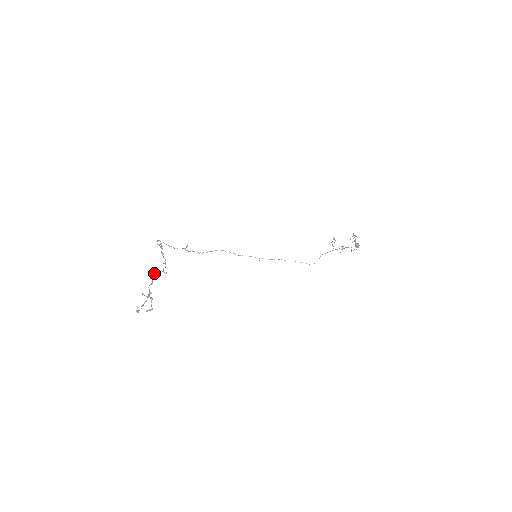
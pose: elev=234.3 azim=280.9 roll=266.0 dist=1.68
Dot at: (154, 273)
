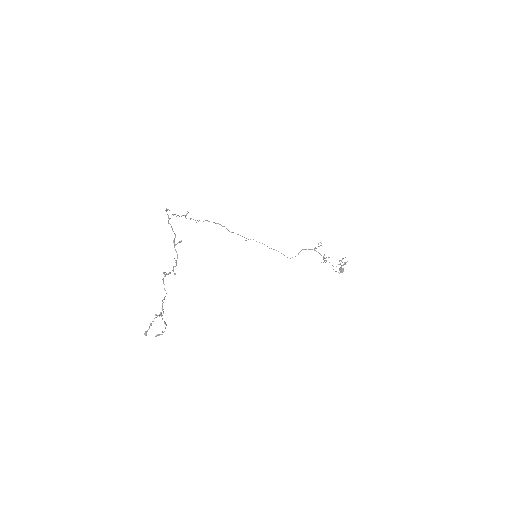
Dot at: occluded
